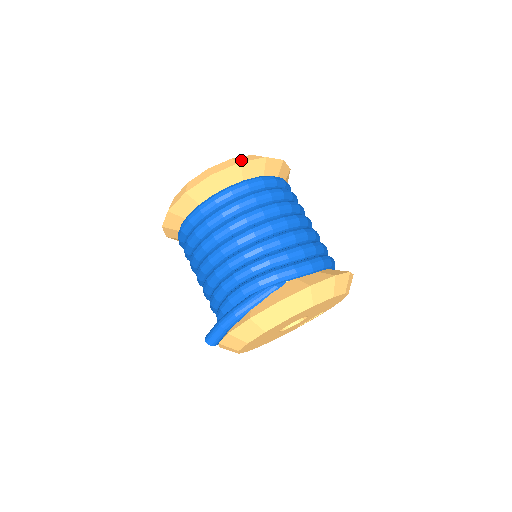
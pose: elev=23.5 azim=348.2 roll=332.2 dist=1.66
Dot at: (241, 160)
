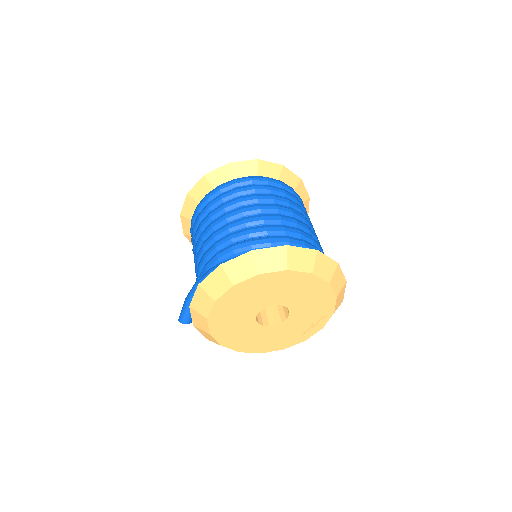
Dot at: occluded
